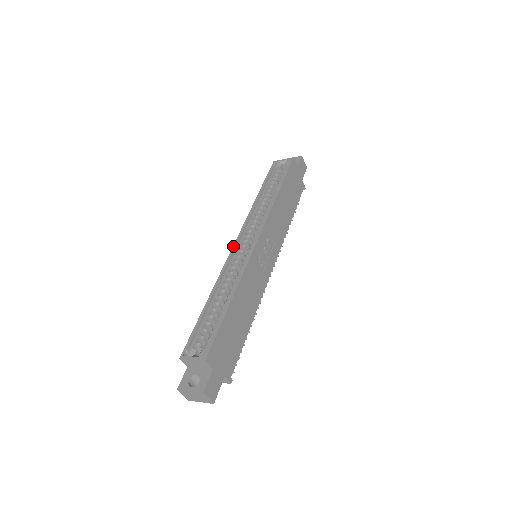
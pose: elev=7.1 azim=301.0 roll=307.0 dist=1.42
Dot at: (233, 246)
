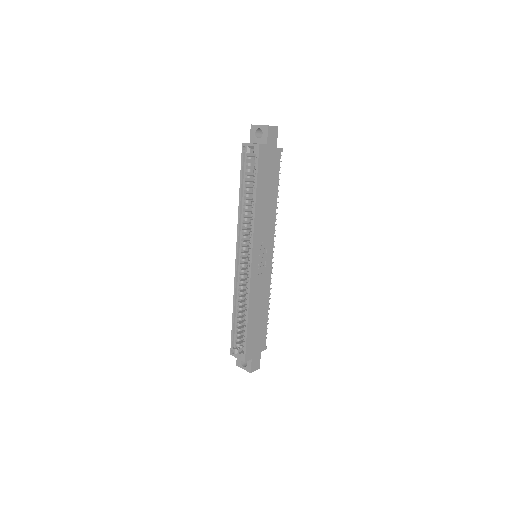
Dot at: (235, 261)
